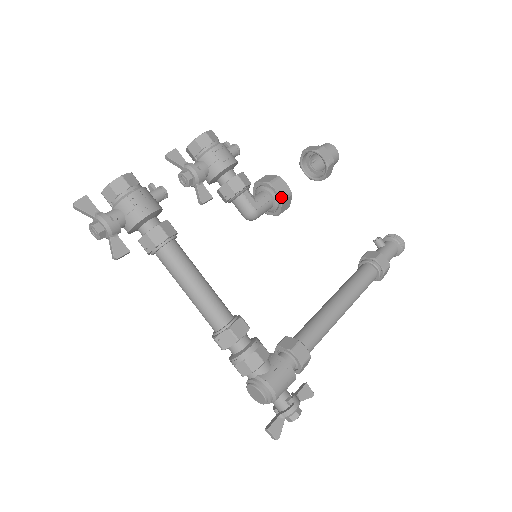
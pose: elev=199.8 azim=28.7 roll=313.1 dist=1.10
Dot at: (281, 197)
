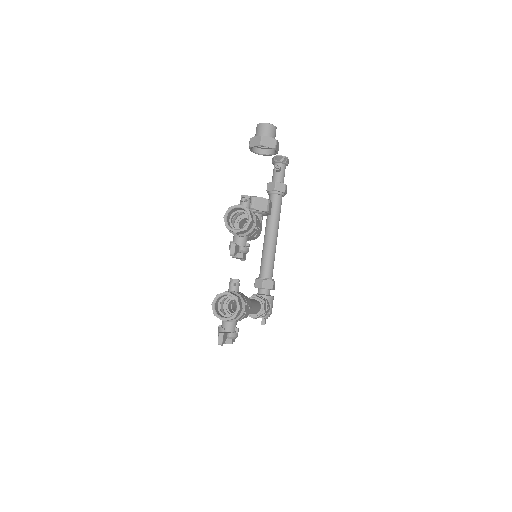
Dot at: (270, 214)
